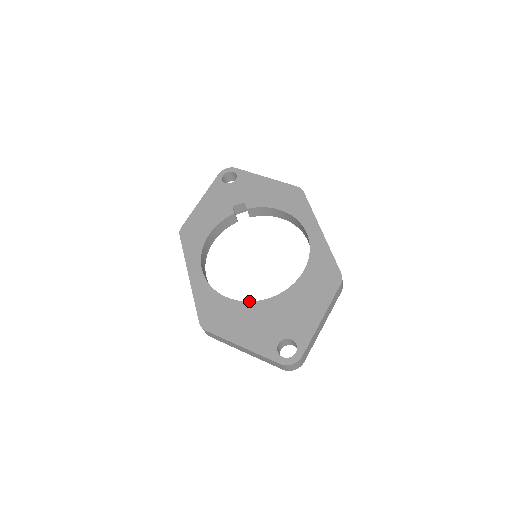
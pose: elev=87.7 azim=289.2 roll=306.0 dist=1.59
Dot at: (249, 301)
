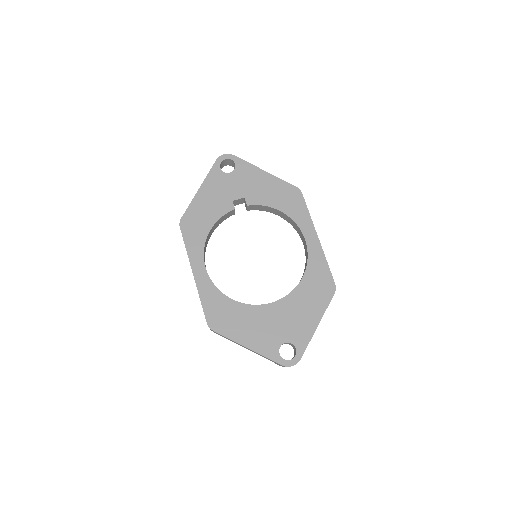
Dot at: occluded
